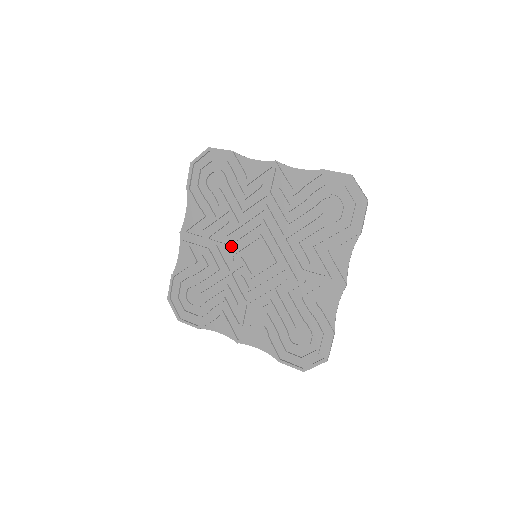
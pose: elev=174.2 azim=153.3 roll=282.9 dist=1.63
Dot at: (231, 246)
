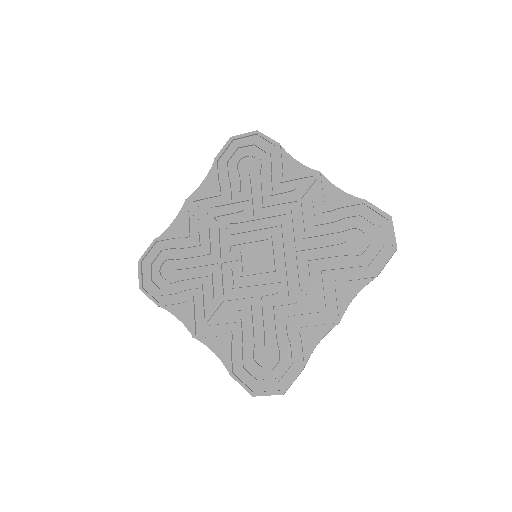
Dot at: (234, 235)
